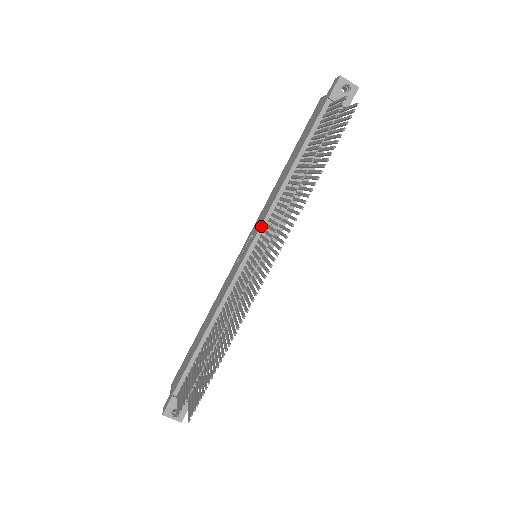
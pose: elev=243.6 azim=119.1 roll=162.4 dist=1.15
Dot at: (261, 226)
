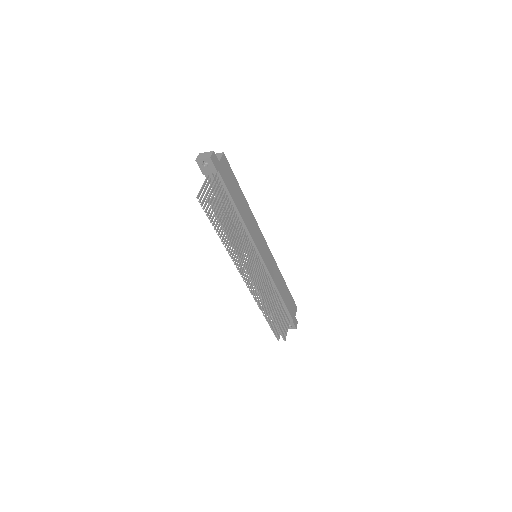
Dot at: occluded
